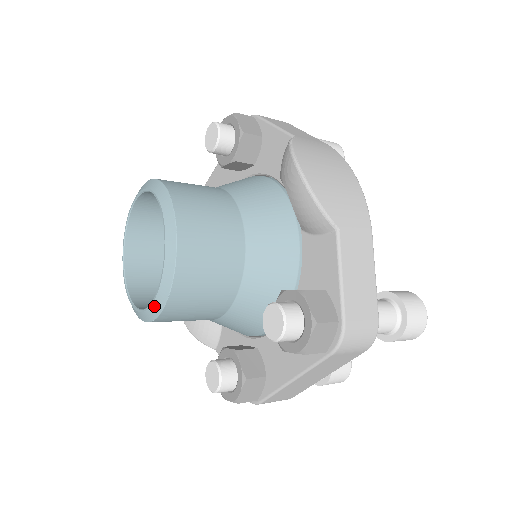
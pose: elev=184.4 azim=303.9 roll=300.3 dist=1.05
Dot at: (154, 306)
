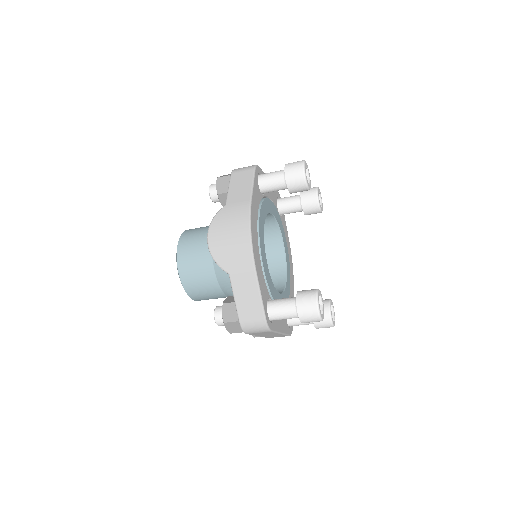
Dot at: occluded
